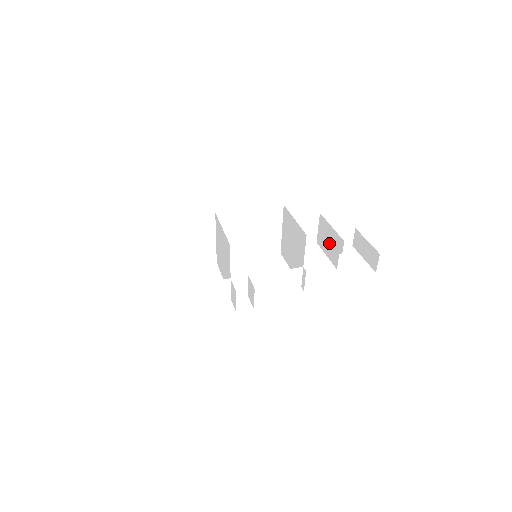
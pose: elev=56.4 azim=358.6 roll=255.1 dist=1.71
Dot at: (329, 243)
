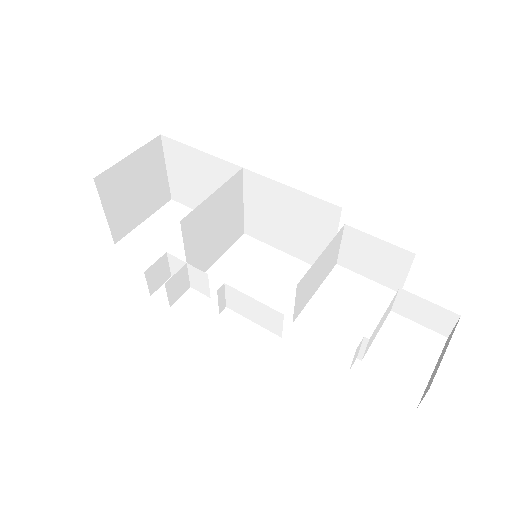
Dot at: (388, 308)
